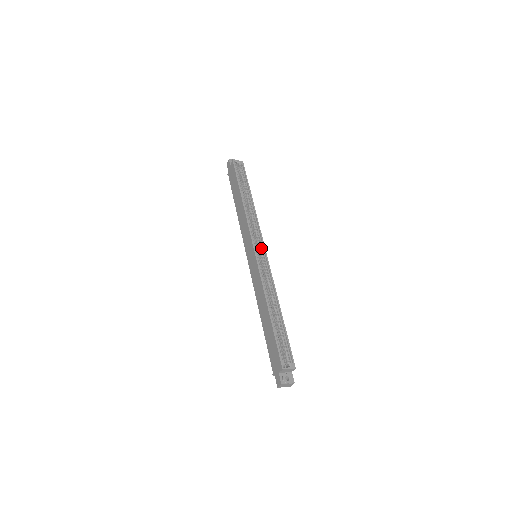
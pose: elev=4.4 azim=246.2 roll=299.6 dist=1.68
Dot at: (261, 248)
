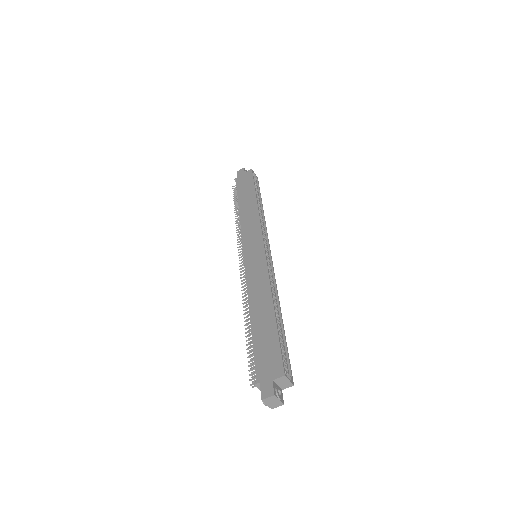
Dot at: (267, 250)
